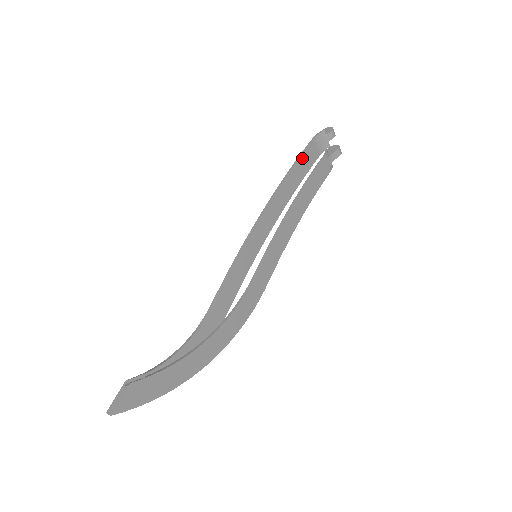
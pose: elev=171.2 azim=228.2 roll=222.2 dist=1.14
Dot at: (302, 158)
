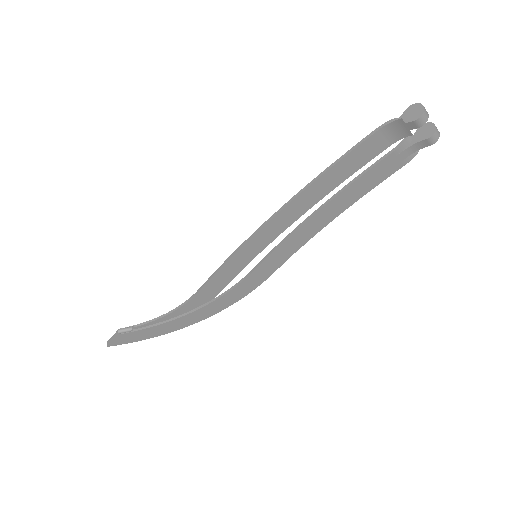
Dot at: (348, 157)
